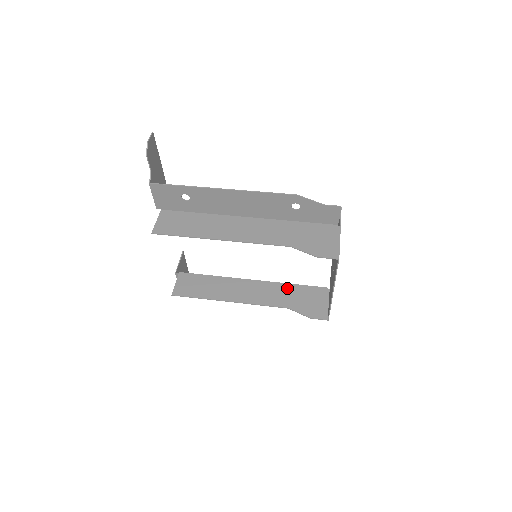
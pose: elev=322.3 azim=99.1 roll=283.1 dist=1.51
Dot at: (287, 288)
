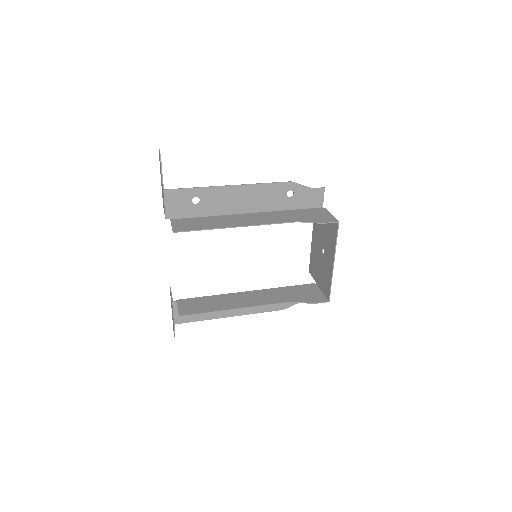
Dot at: (282, 290)
